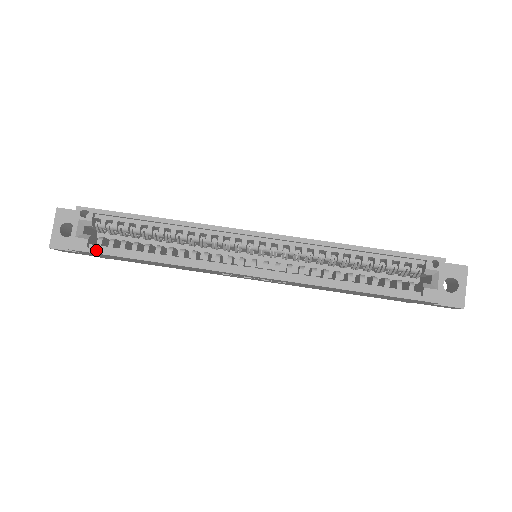
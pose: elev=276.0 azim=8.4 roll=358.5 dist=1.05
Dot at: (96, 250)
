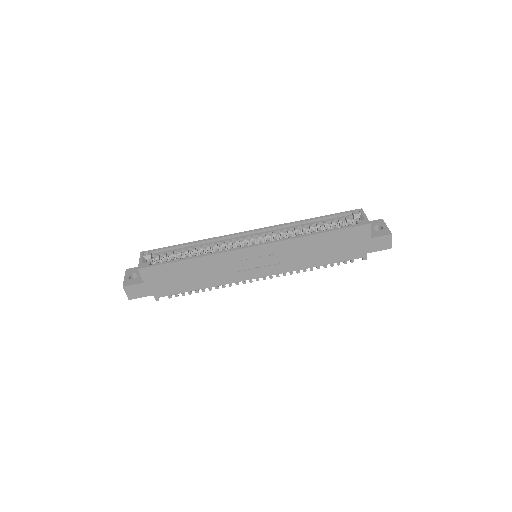
Dot at: (155, 264)
